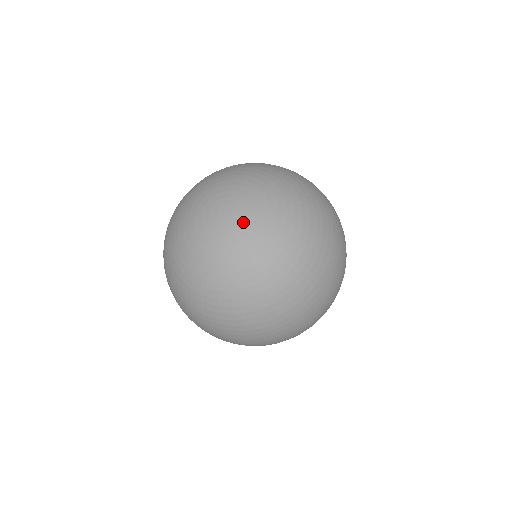
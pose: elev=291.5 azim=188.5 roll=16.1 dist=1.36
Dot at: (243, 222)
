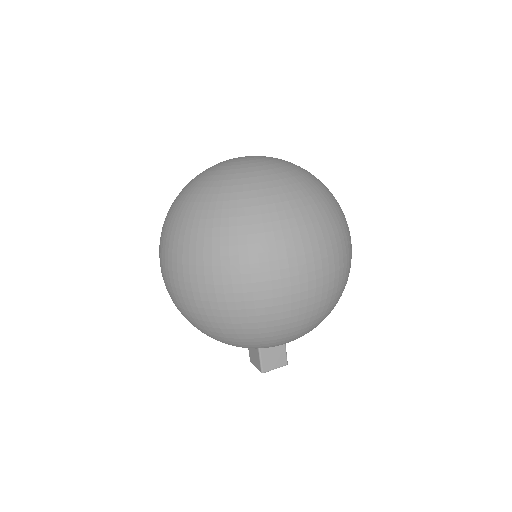
Dot at: (243, 160)
